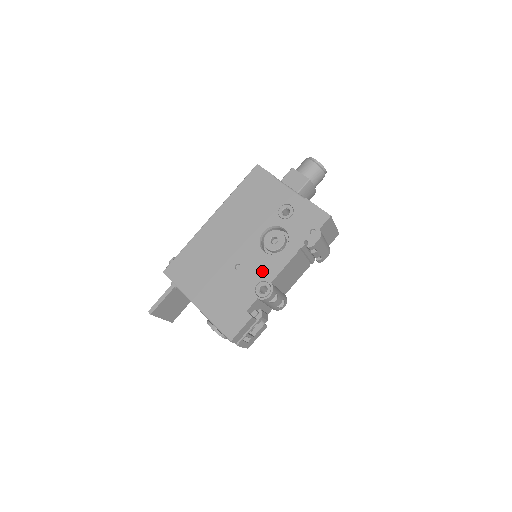
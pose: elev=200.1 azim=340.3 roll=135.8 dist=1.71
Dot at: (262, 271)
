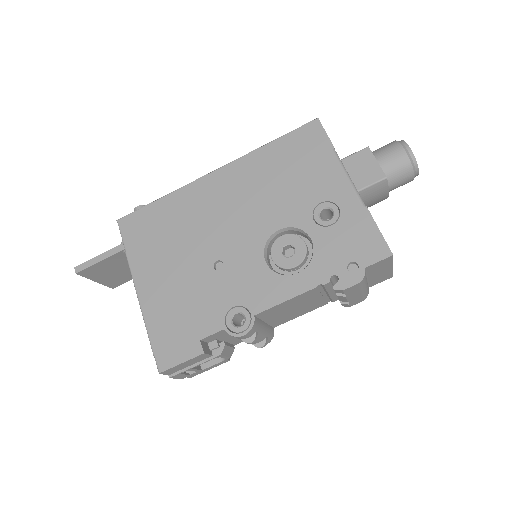
Dot at: (249, 290)
